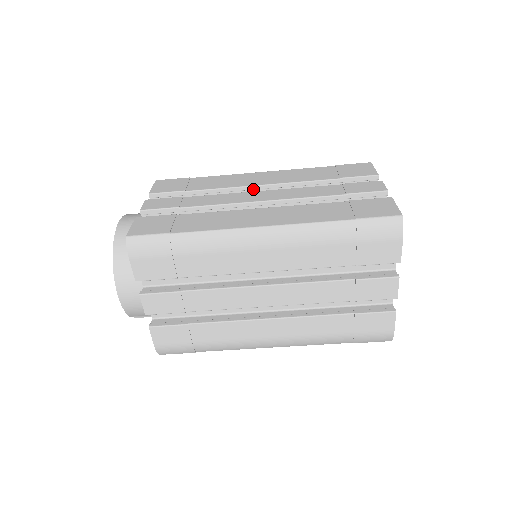
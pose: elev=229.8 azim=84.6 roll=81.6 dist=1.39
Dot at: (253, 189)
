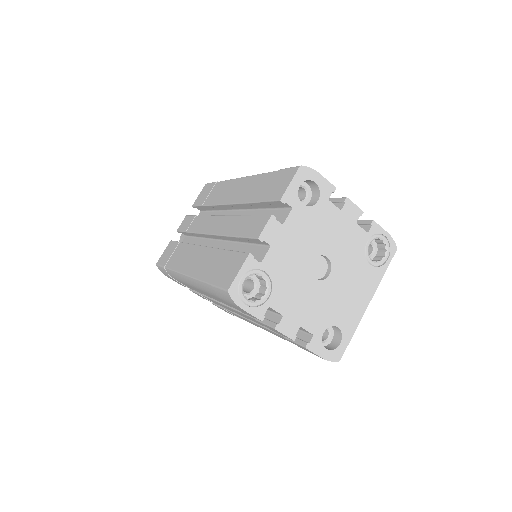
Dot at: (226, 206)
